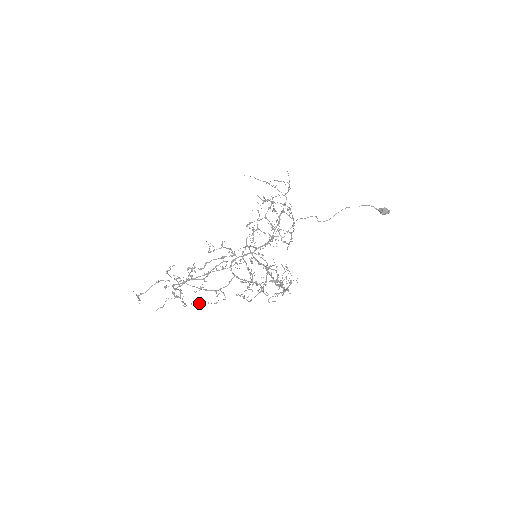
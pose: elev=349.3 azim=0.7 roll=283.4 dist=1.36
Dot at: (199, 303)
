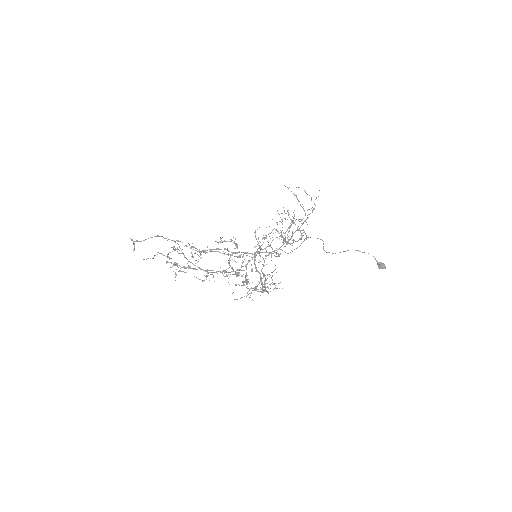
Dot at: occluded
